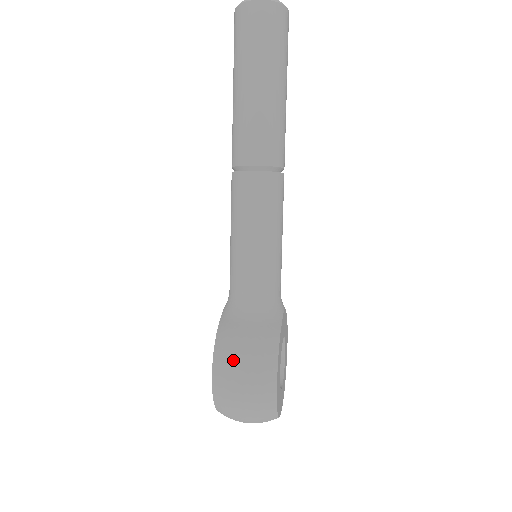
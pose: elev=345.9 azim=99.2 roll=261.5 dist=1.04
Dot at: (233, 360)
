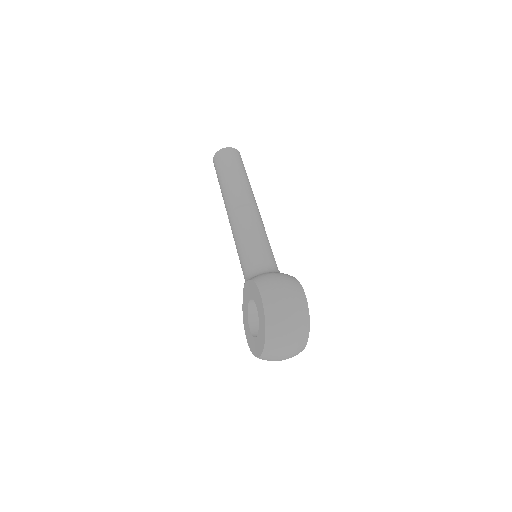
Dot at: (273, 281)
